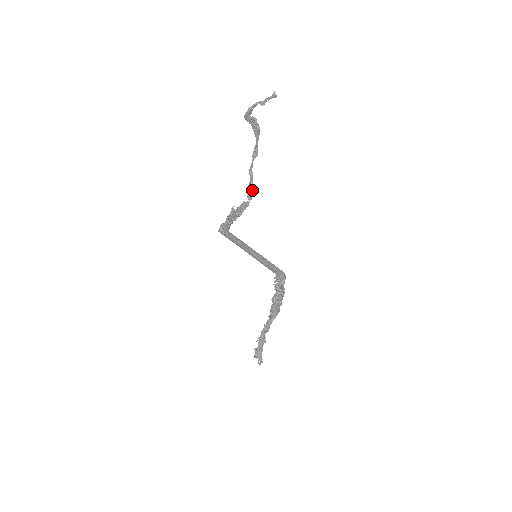
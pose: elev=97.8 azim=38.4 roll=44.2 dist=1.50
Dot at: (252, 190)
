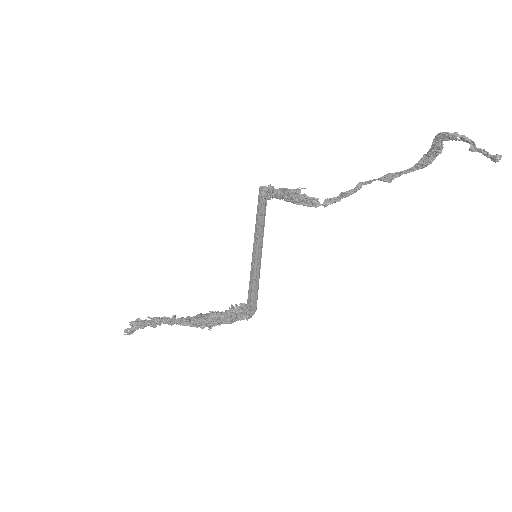
Dot at: (338, 200)
